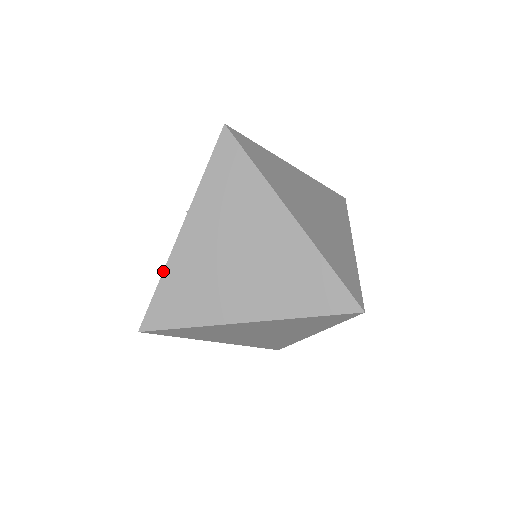
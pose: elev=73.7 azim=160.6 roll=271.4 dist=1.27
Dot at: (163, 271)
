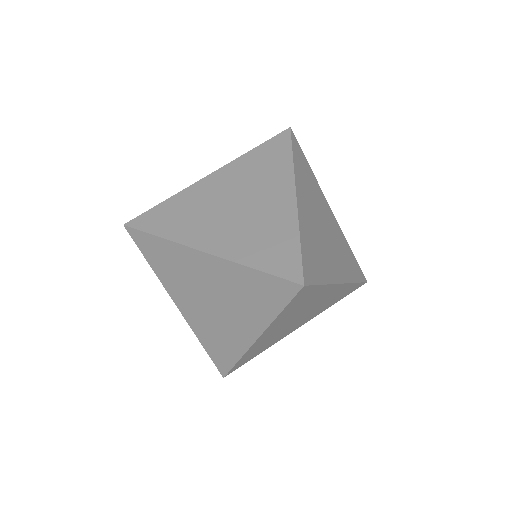
Dot at: (196, 336)
